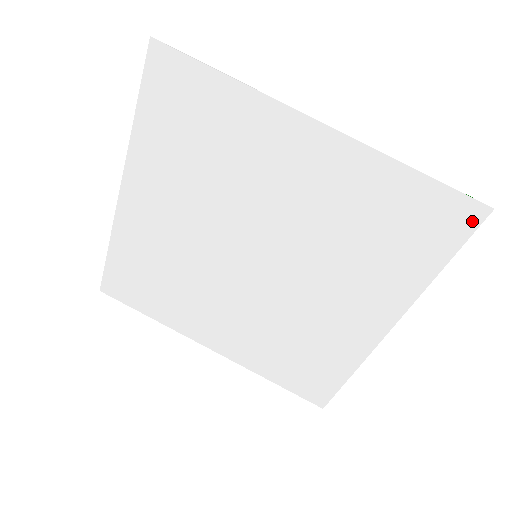
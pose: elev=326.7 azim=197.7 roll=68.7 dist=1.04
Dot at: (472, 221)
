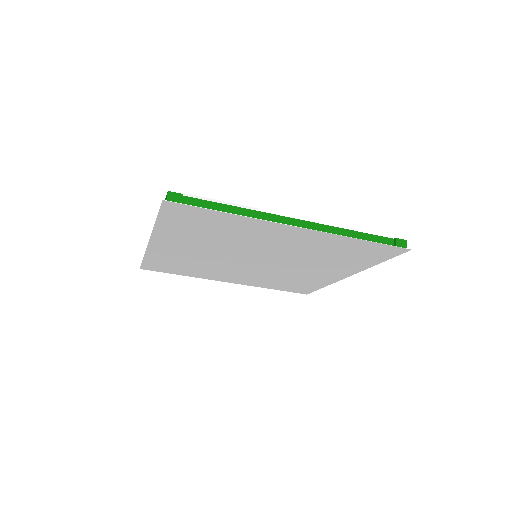
Dot at: (399, 252)
